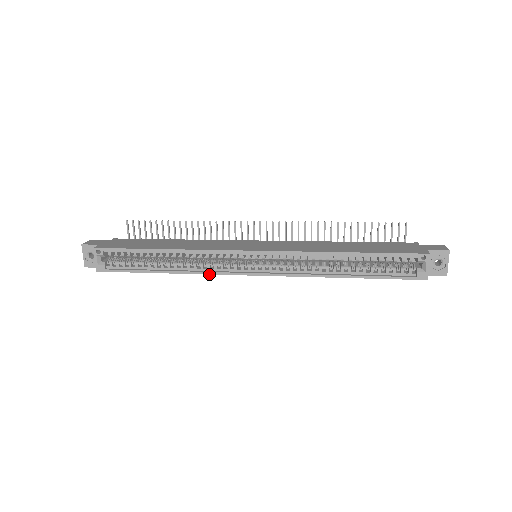
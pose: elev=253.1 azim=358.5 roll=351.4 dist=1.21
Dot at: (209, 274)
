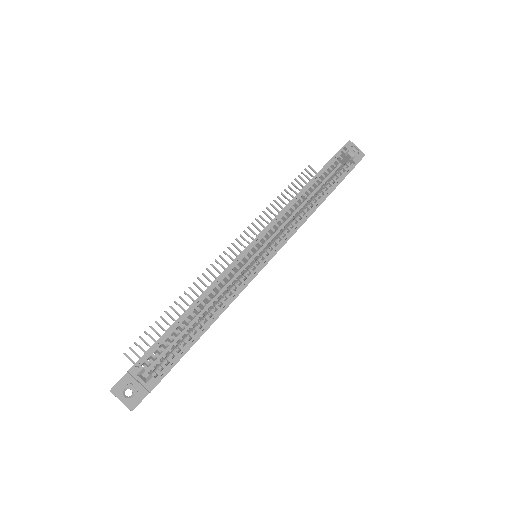
Dot at: occluded
